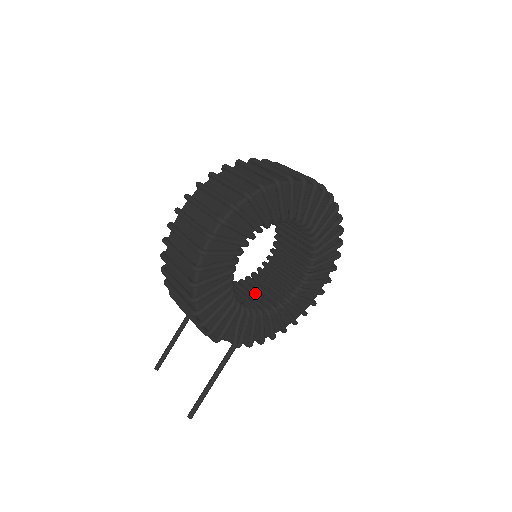
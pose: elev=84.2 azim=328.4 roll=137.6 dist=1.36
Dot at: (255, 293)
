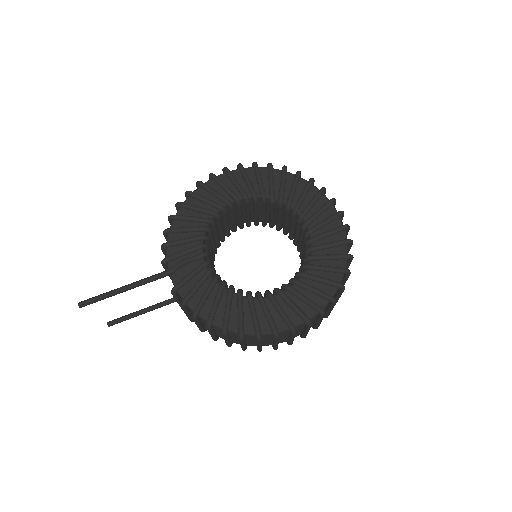
Dot at: occluded
